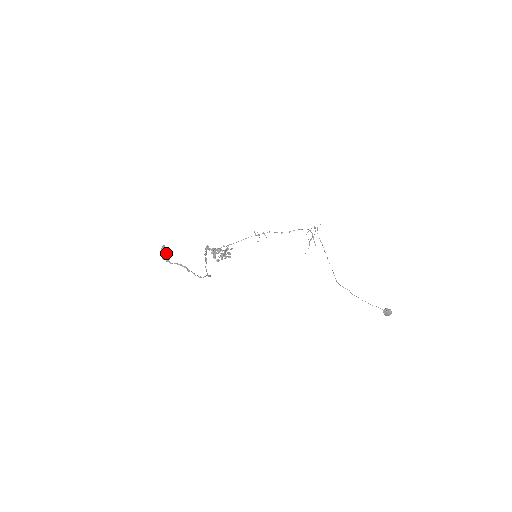
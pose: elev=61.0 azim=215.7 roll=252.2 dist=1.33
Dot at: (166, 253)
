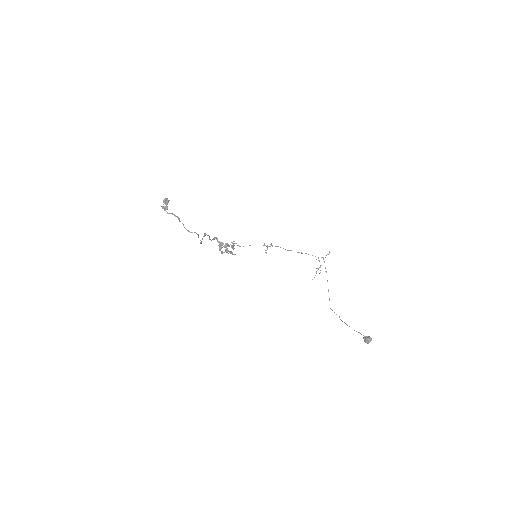
Dot at: (166, 203)
